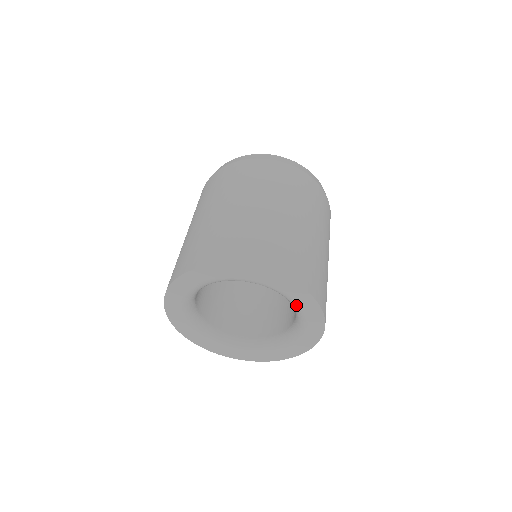
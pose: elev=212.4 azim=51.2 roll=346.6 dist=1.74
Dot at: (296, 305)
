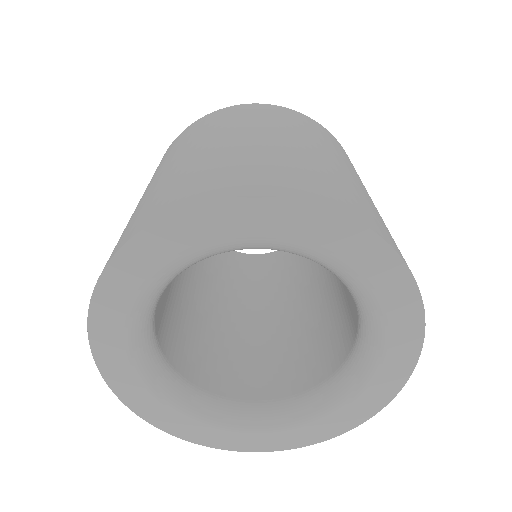
Dot at: (377, 356)
